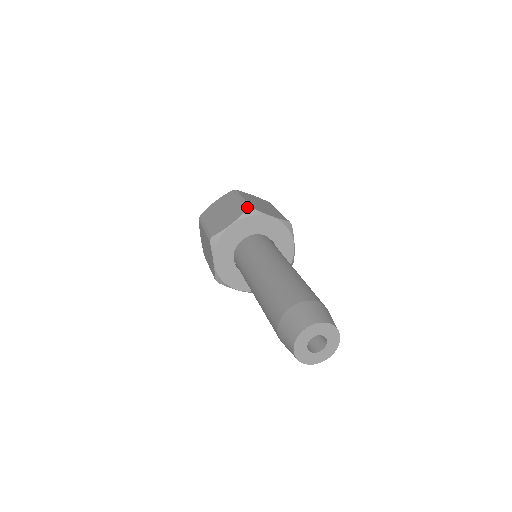
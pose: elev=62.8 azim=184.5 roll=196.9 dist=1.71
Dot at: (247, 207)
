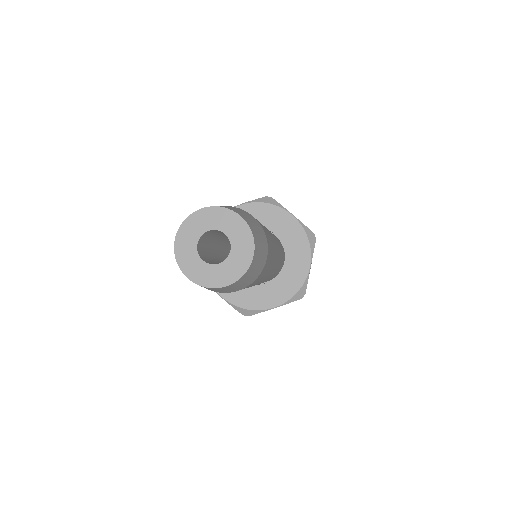
Dot at: occluded
